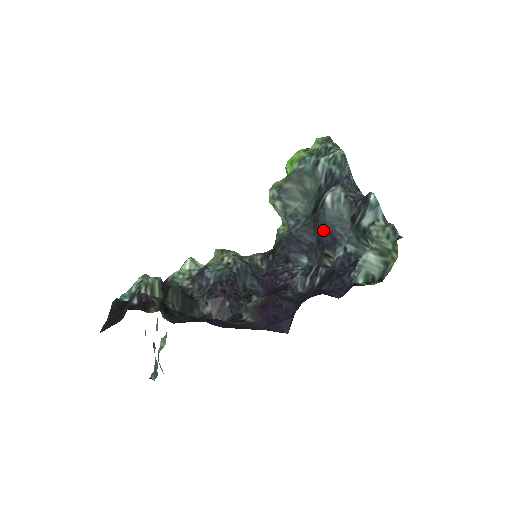
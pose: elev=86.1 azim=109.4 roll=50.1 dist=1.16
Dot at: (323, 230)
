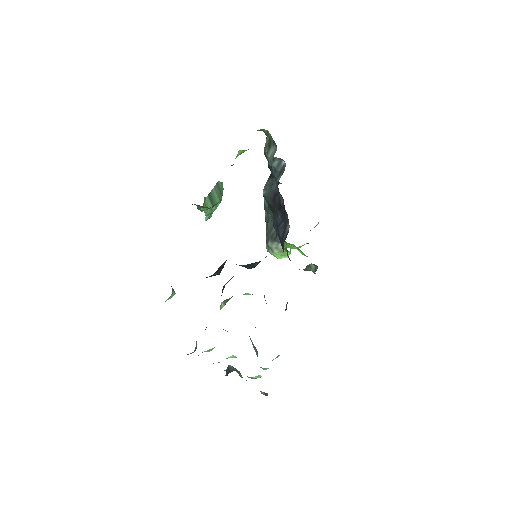
Dot at: (274, 202)
